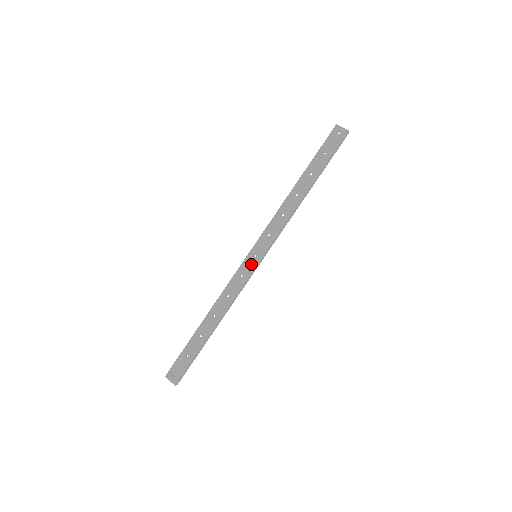
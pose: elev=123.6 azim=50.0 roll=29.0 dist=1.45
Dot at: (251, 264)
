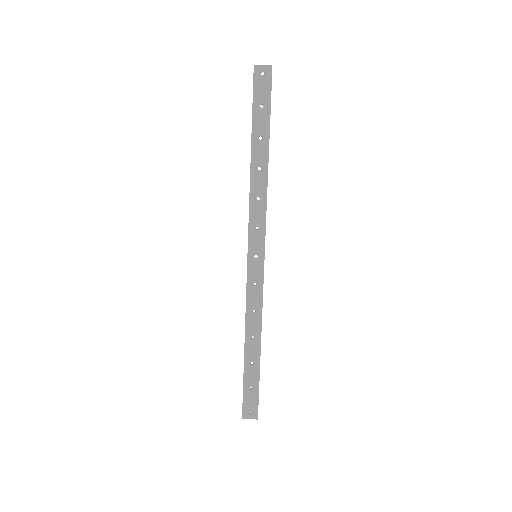
Dot at: (257, 267)
